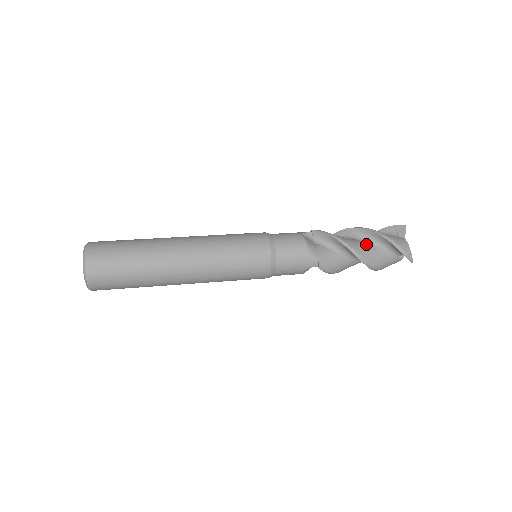
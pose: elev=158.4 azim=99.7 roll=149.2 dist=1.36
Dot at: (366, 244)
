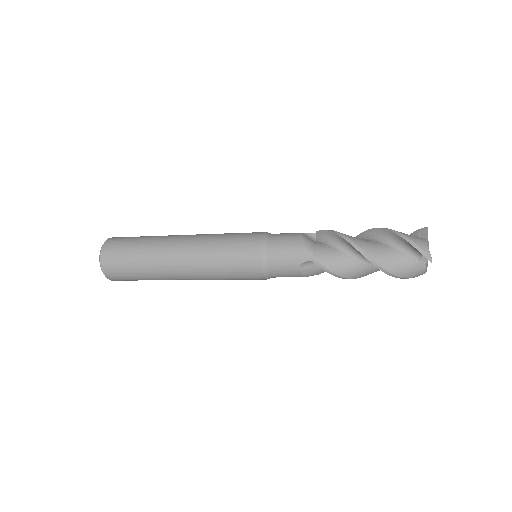
Dot at: (373, 242)
